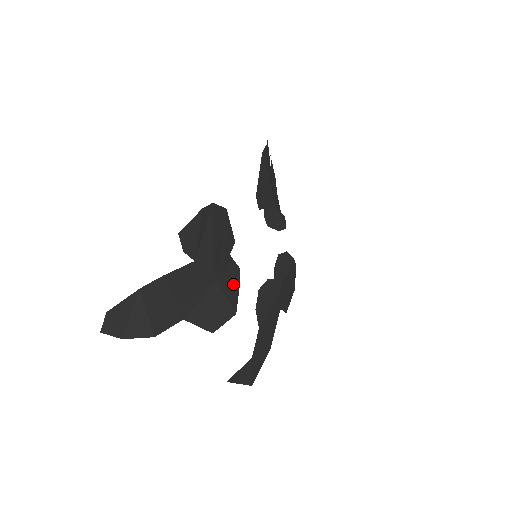
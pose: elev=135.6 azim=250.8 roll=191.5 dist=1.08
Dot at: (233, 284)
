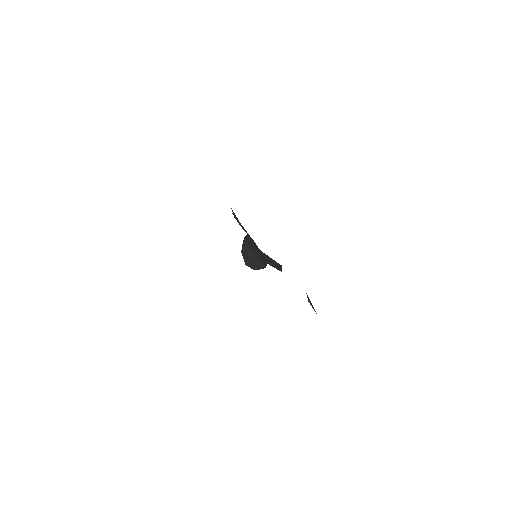
Dot at: occluded
